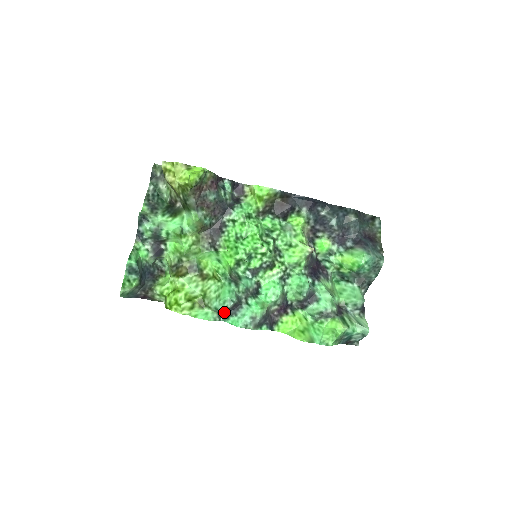
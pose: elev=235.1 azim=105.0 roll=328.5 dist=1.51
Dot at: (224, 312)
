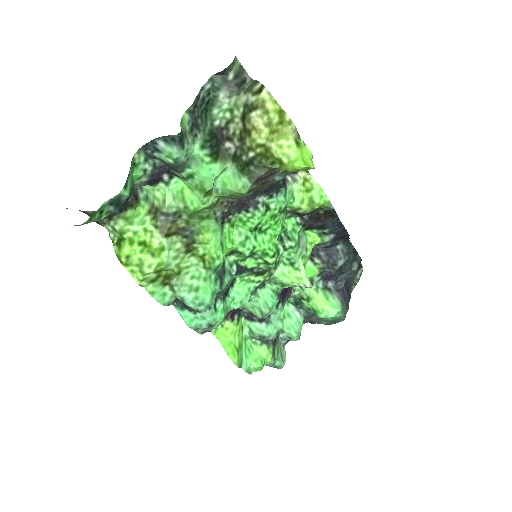
Dot at: occluded
